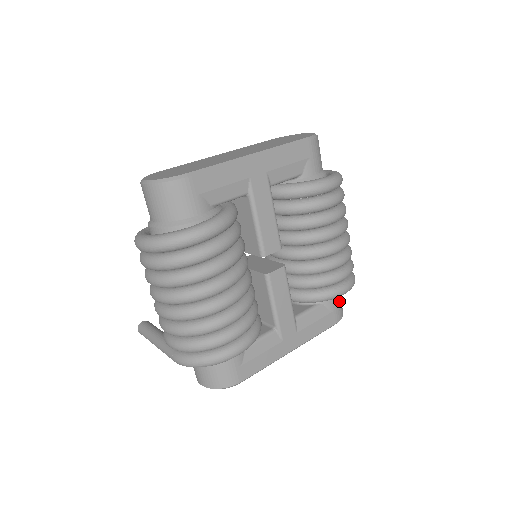
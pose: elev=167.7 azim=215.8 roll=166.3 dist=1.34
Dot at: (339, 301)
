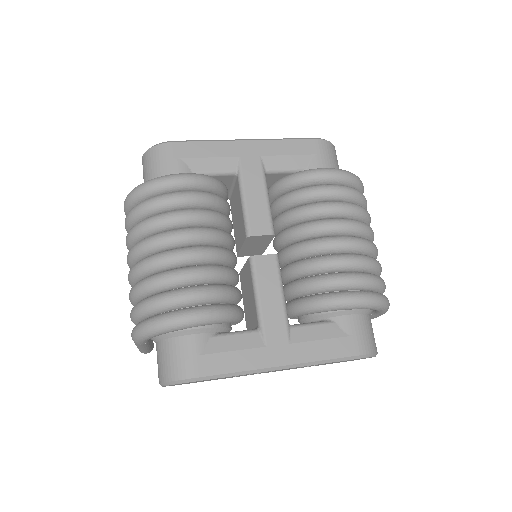
Dot at: (364, 328)
